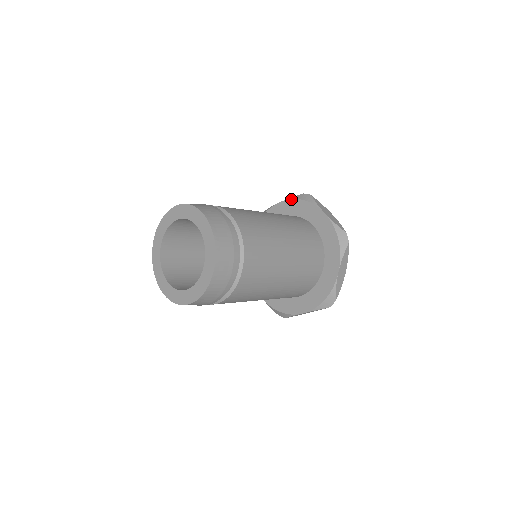
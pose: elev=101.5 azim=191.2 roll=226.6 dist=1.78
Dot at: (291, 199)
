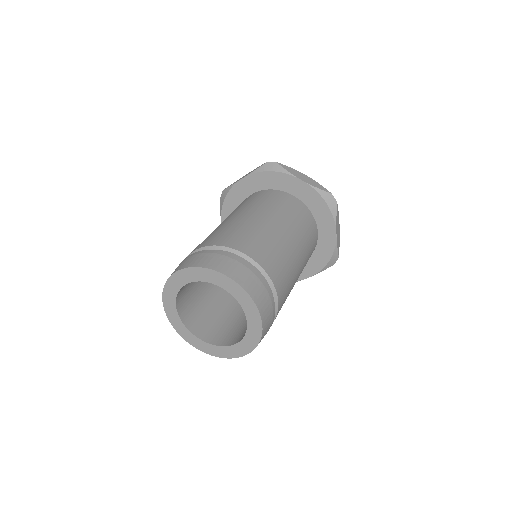
Dot at: (317, 192)
